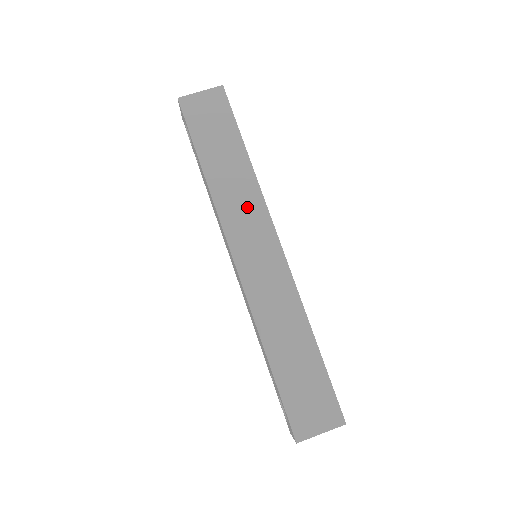
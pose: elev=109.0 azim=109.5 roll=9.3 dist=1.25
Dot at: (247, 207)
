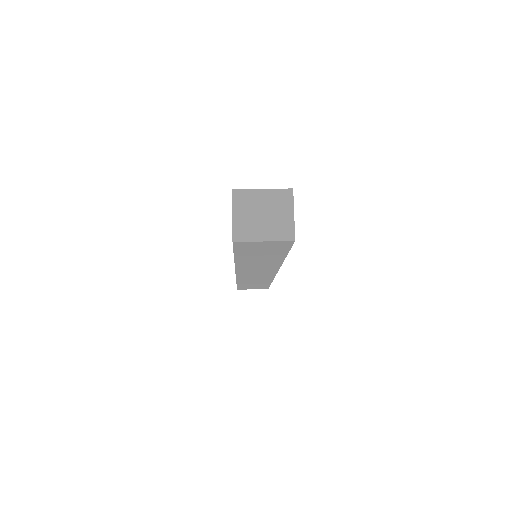
Dot at: occluded
